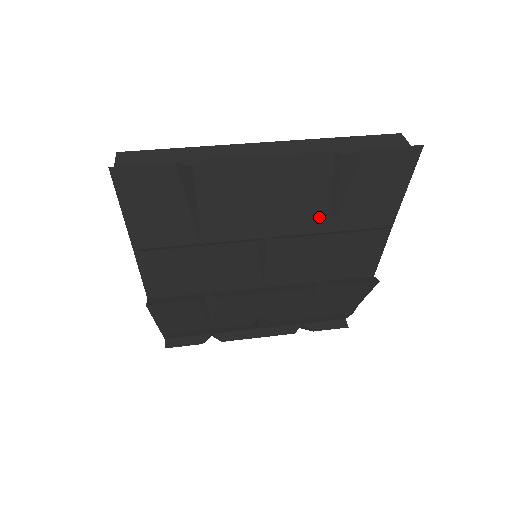
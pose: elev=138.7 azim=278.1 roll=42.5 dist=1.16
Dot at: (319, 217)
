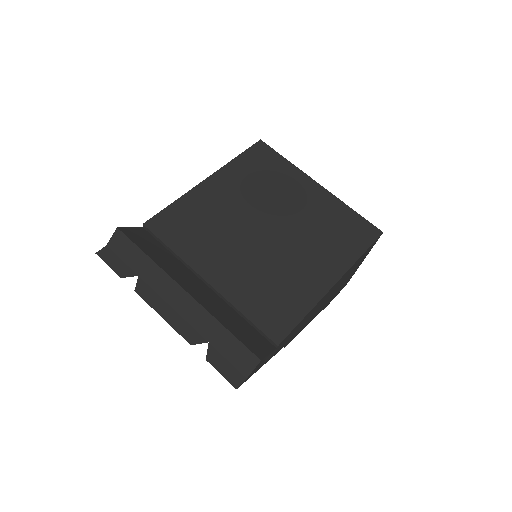
Dot at: occluded
